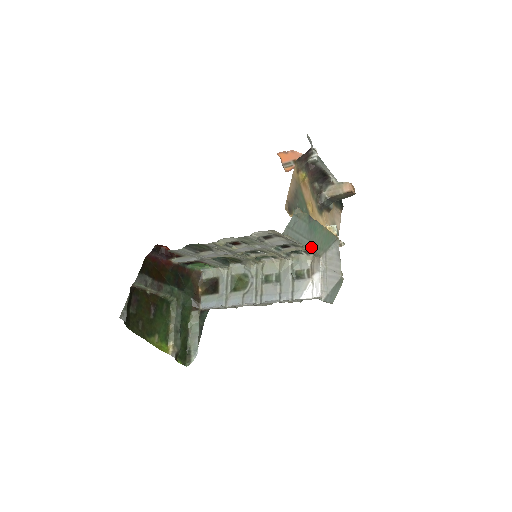
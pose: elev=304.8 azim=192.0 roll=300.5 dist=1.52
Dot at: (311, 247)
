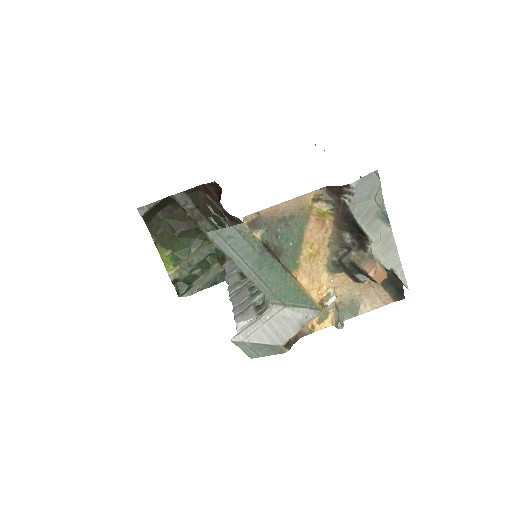
Dot at: (256, 282)
